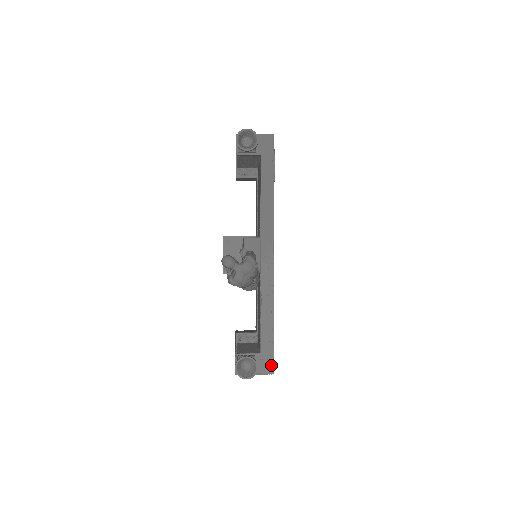
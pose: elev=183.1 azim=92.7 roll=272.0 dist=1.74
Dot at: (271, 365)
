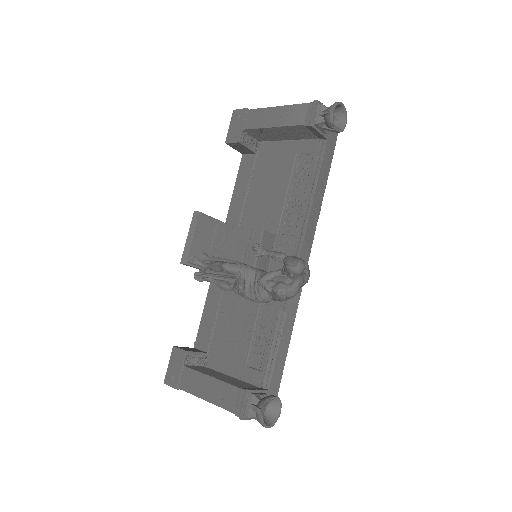
Dot at: occluded
